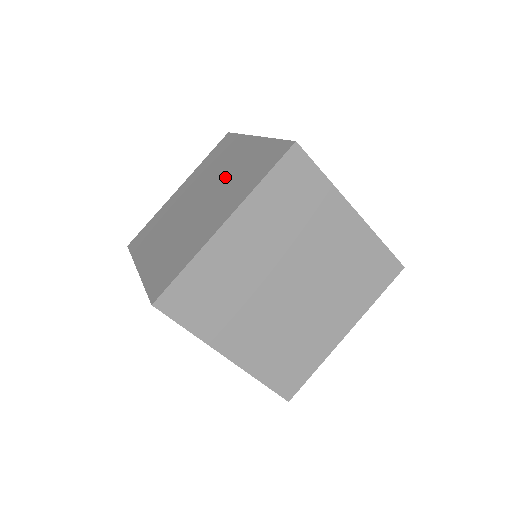
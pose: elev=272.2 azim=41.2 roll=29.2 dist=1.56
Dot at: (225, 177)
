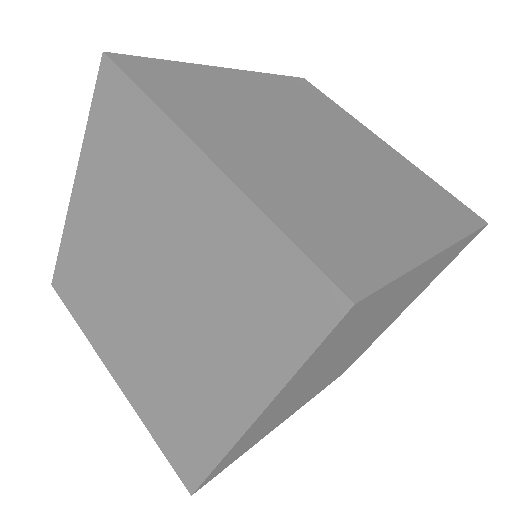
Dot at: (186, 264)
